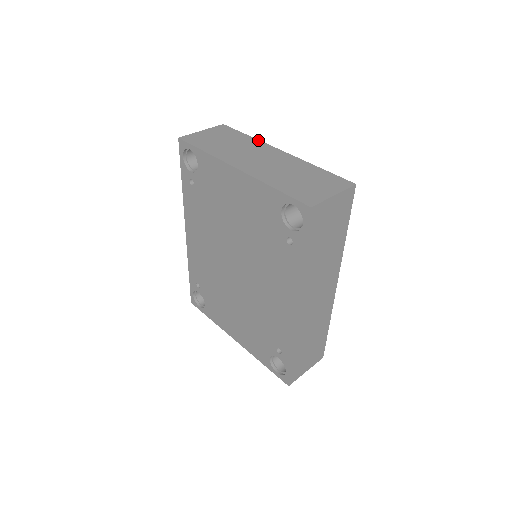
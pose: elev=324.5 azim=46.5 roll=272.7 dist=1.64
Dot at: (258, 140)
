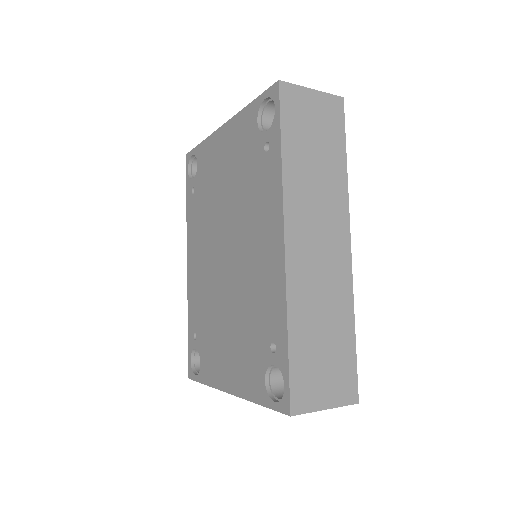
Dot at: occluded
